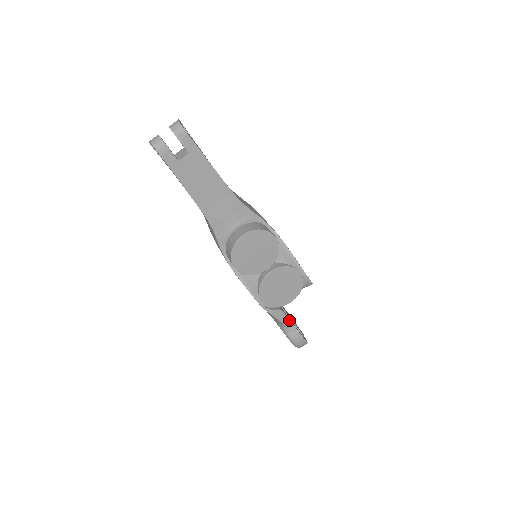
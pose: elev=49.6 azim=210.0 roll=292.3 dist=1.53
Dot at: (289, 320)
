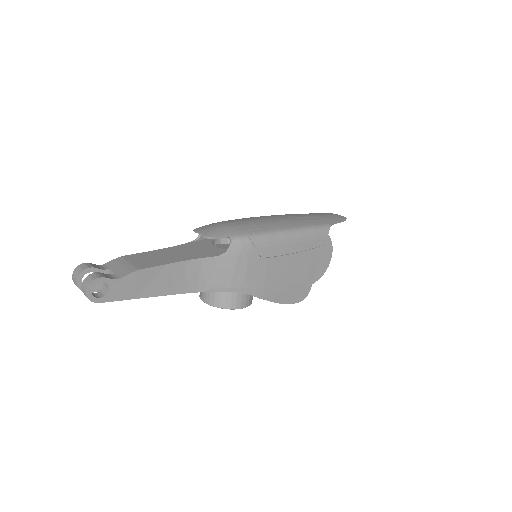
Dot at: occluded
